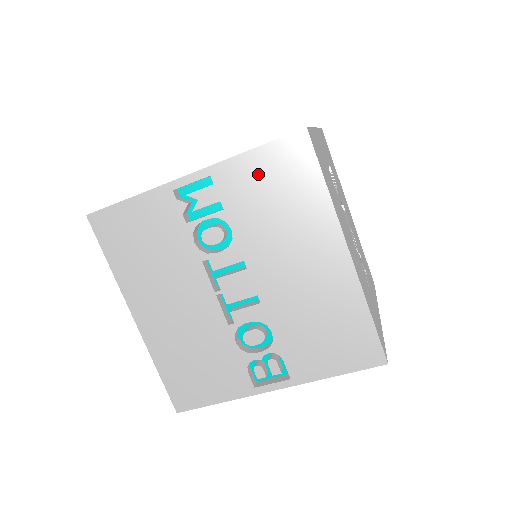
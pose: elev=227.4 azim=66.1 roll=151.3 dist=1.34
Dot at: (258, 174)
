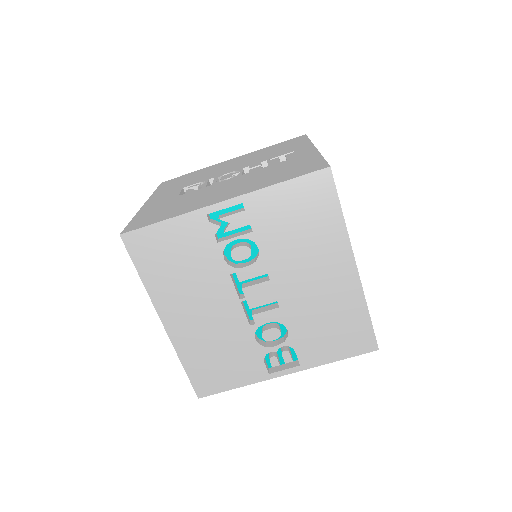
Dot at: (285, 203)
